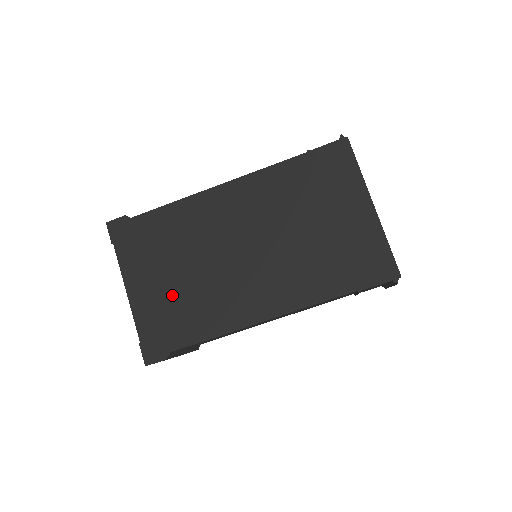
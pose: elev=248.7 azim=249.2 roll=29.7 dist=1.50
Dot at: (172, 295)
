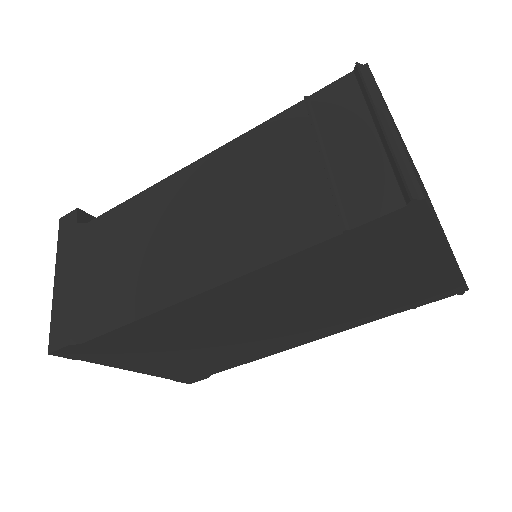
Dot at: (189, 360)
